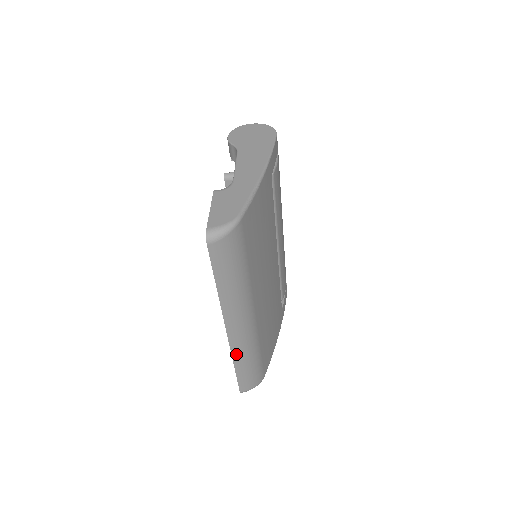
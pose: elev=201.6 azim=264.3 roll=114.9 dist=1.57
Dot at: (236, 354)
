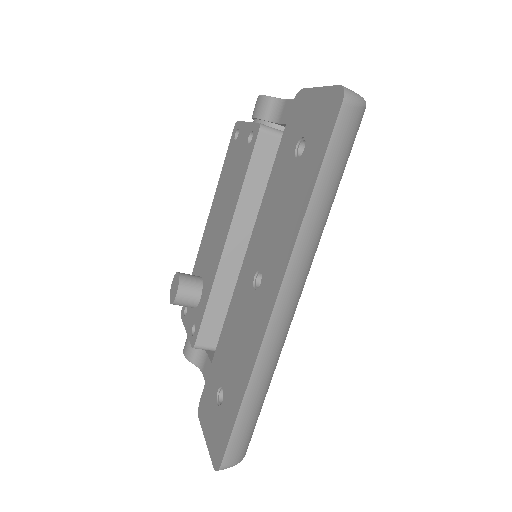
Dot at: (261, 362)
